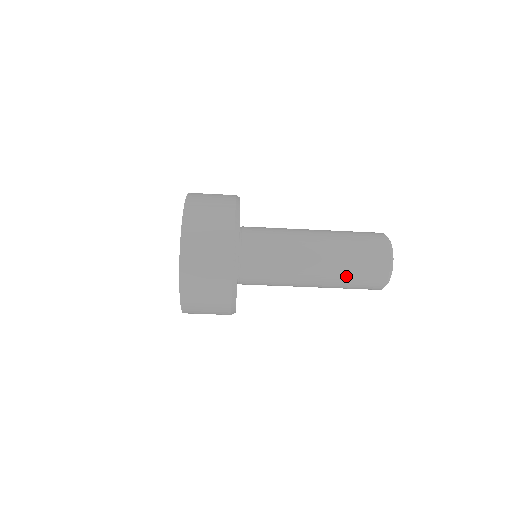
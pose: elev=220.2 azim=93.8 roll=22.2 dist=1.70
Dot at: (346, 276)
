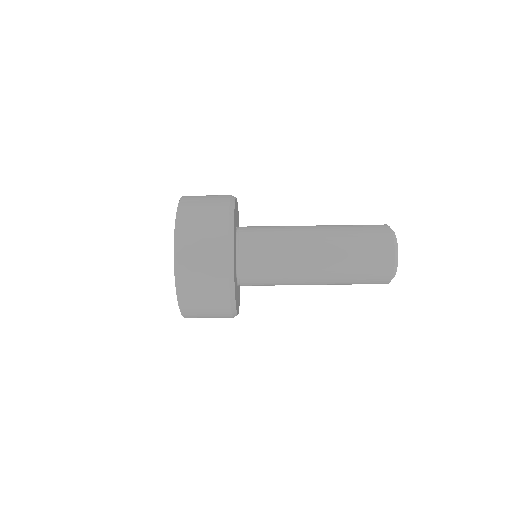
Dot at: (348, 277)
